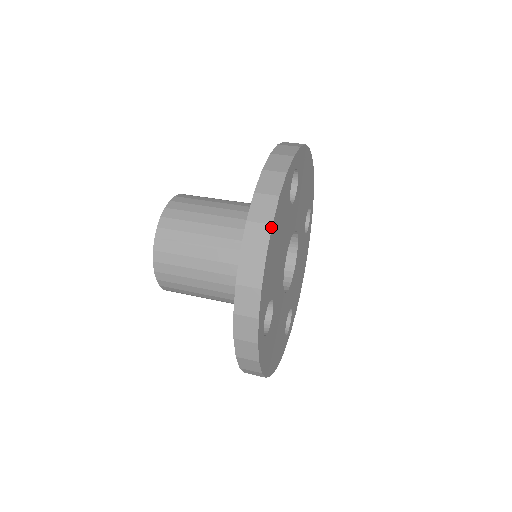
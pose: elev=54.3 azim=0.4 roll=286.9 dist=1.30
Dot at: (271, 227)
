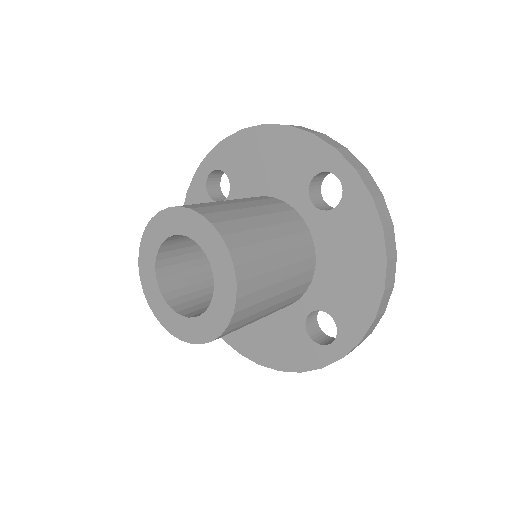
Dot at: occluded
